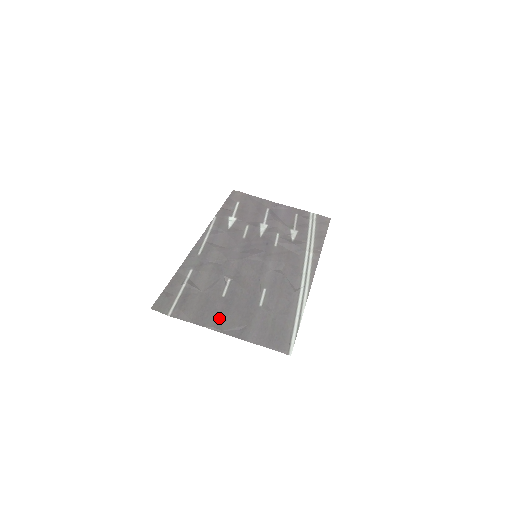
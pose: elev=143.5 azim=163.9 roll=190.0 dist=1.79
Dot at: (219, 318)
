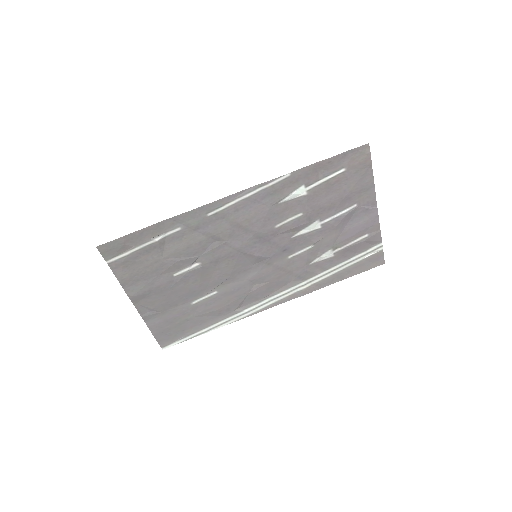
Dot at: (146, 293)
